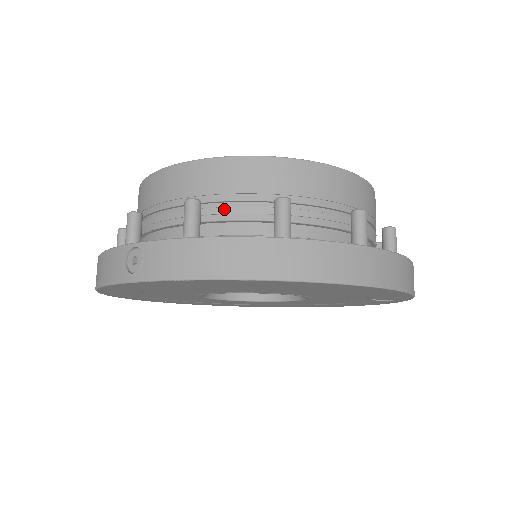
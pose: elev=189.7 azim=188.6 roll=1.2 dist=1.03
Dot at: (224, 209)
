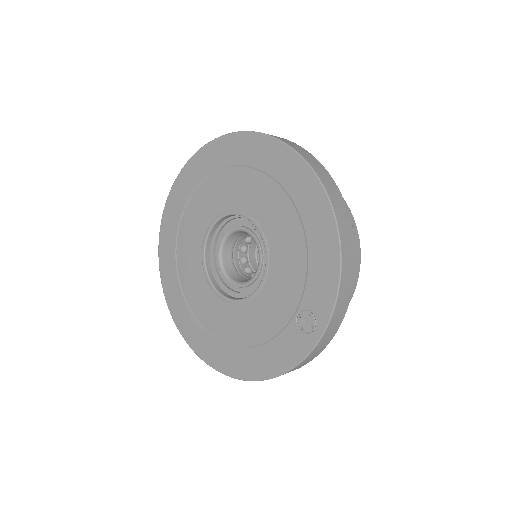
Dot at: occluded
